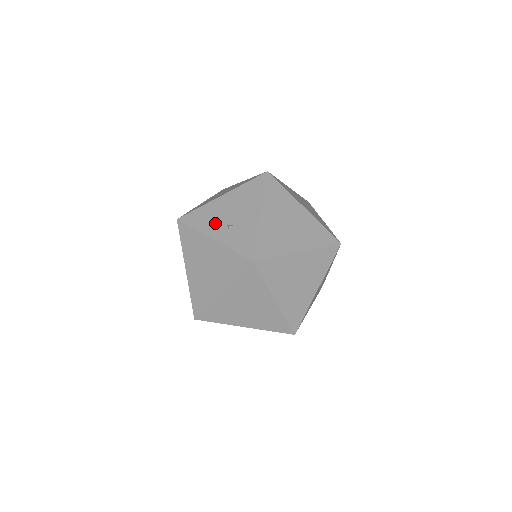
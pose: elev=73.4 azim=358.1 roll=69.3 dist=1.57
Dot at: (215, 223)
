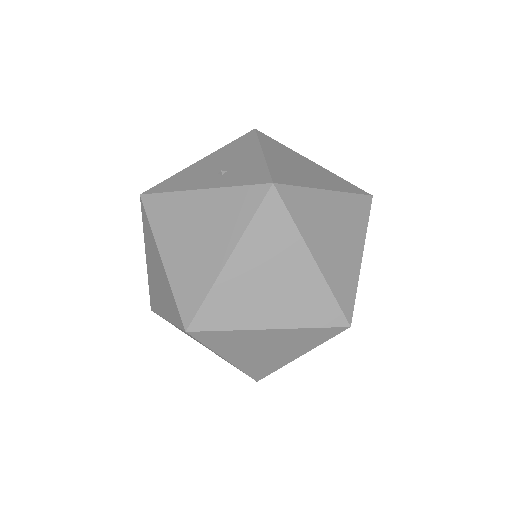
Dot at: (199, 178)
